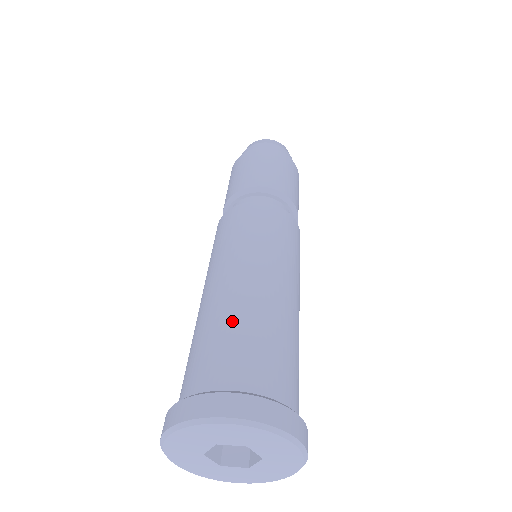
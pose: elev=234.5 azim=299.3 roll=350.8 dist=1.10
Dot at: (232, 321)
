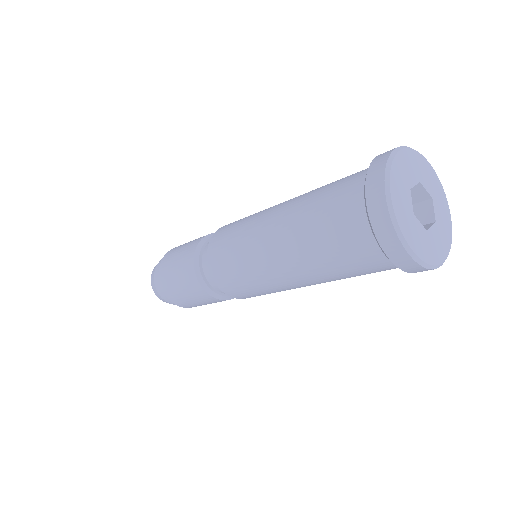
Dot at: occluded
